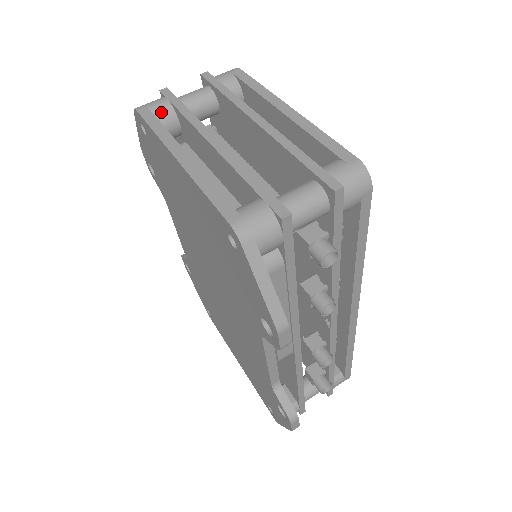
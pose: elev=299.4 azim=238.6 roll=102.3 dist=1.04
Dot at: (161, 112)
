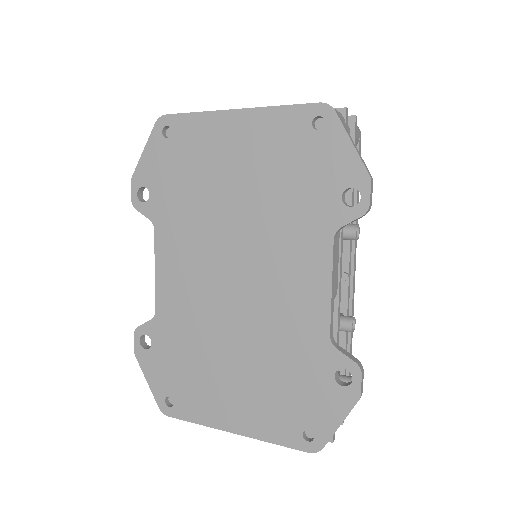
Dot at: occluded
